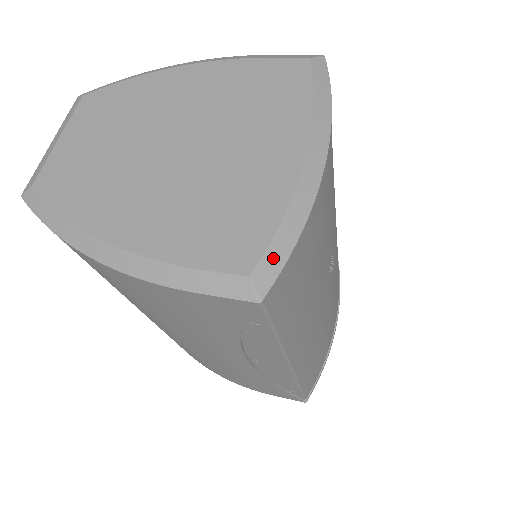
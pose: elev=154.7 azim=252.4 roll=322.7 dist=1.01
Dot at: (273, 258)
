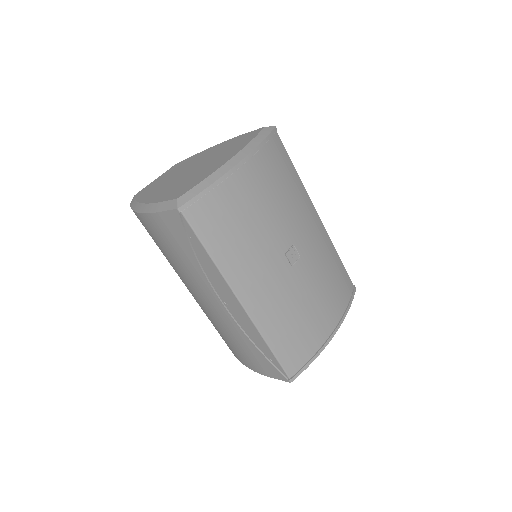
Dot at: (192, 193)
